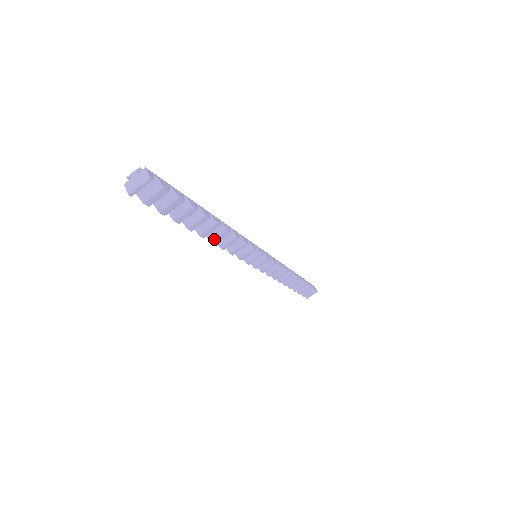
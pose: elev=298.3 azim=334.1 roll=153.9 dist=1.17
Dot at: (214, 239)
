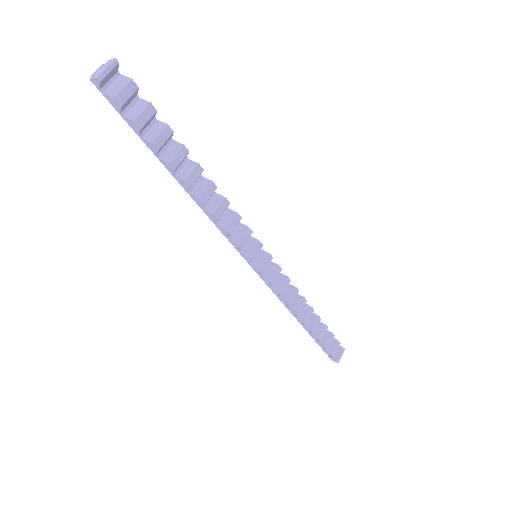
Dot at: (202, 195)
